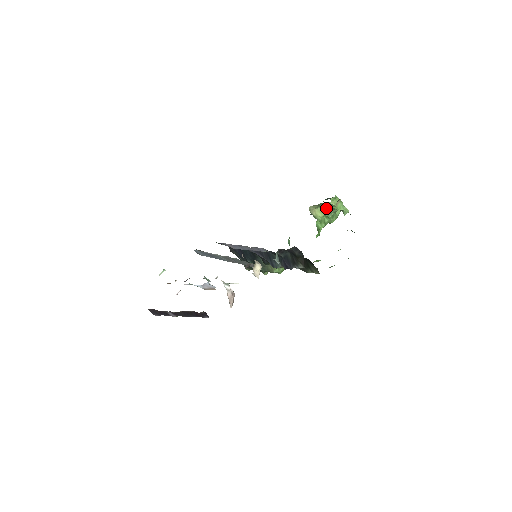
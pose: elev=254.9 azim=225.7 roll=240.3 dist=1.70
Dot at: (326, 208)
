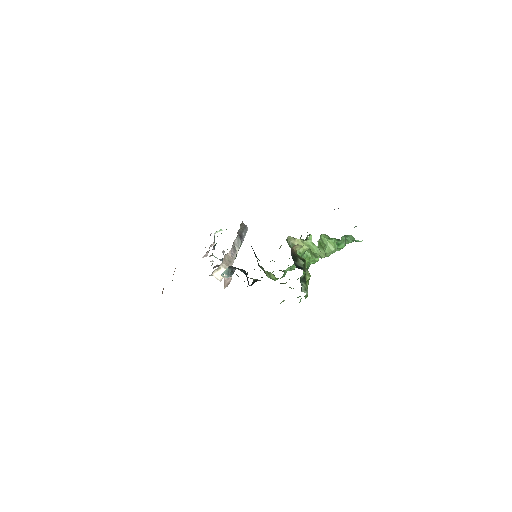
Dot at: occluded
